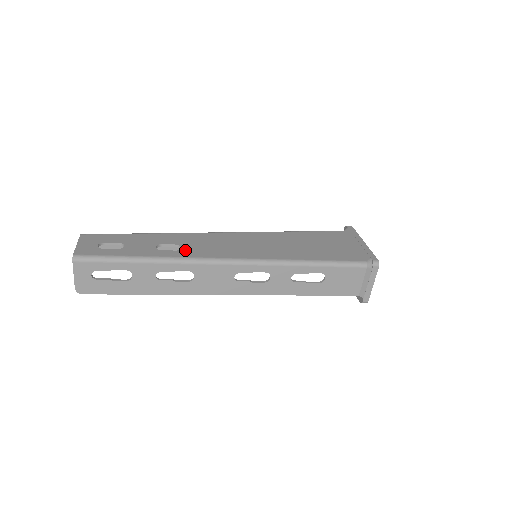
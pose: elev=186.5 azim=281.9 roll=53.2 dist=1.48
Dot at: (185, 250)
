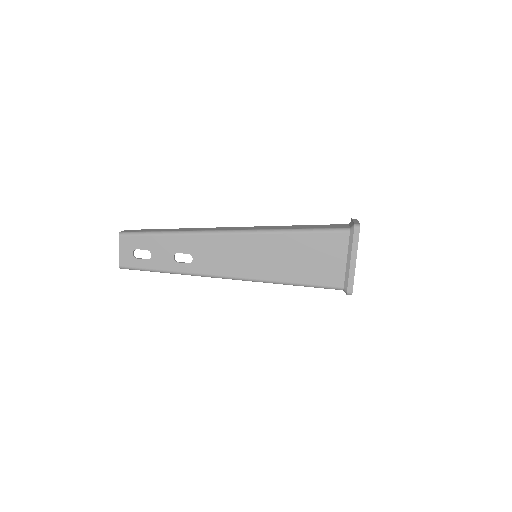
Dot at: (195, 263)
